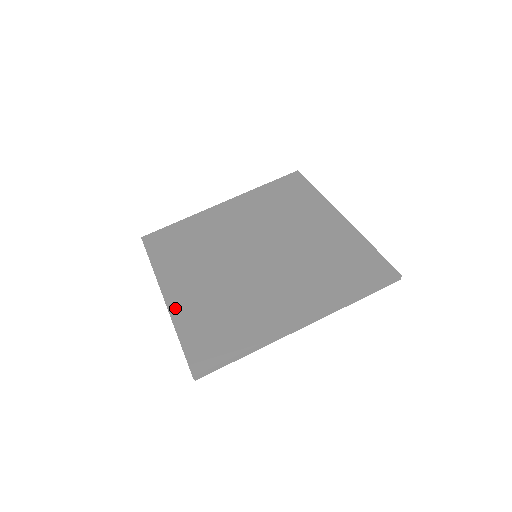
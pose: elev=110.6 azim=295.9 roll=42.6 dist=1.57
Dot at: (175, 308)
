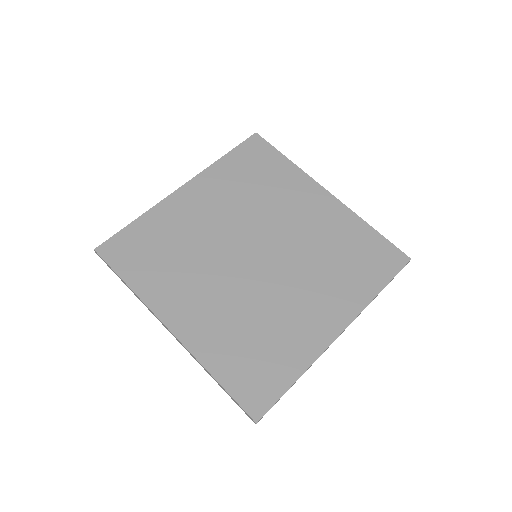
Dot at: (193, 343)
